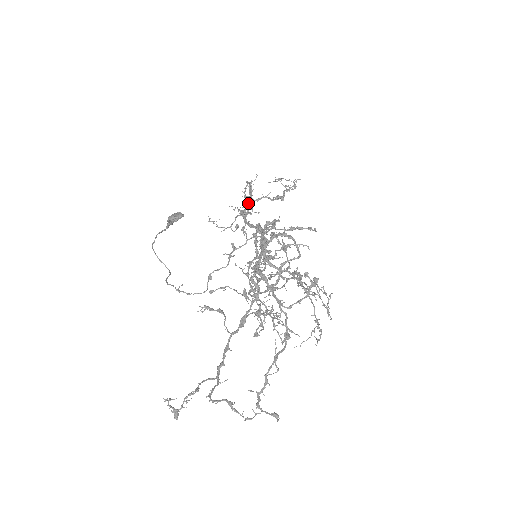
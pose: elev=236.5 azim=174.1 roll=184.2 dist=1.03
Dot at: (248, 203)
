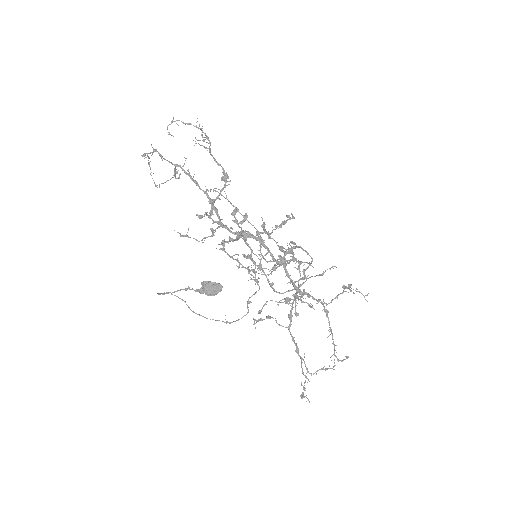
Dot at: occluded
